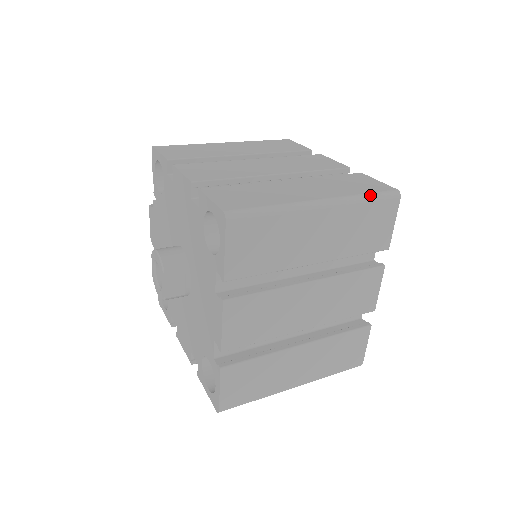
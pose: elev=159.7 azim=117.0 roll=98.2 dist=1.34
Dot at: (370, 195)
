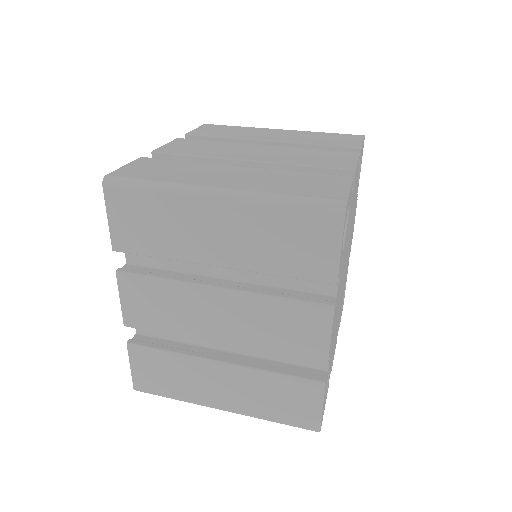
Dot at: (293, 198)
